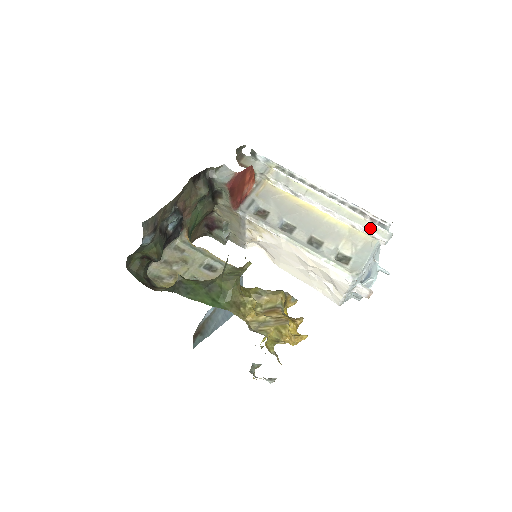
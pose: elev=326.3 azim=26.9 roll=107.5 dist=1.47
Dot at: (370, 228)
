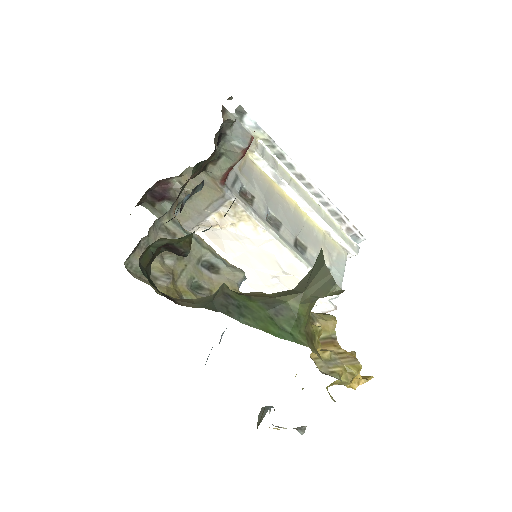
Dot at: (344, 238)
